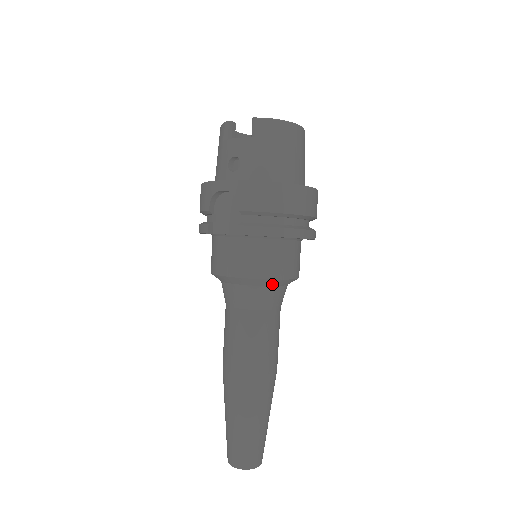
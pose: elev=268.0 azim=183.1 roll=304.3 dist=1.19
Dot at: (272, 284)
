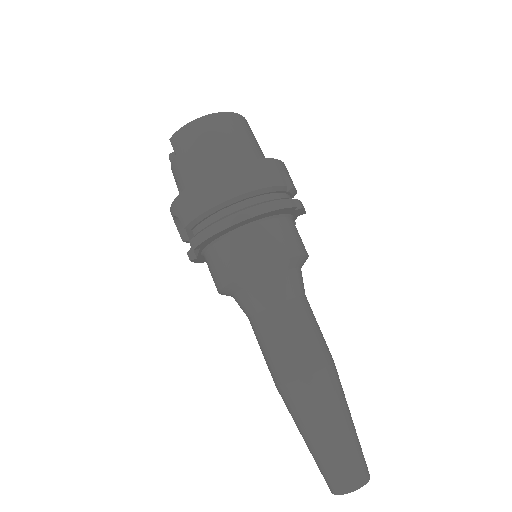
Dot at: (256, 279)
